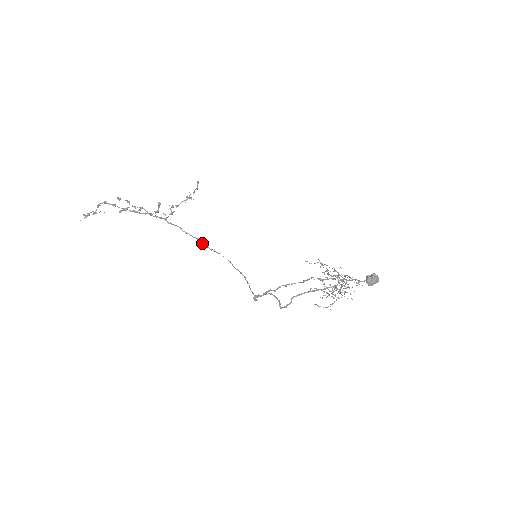
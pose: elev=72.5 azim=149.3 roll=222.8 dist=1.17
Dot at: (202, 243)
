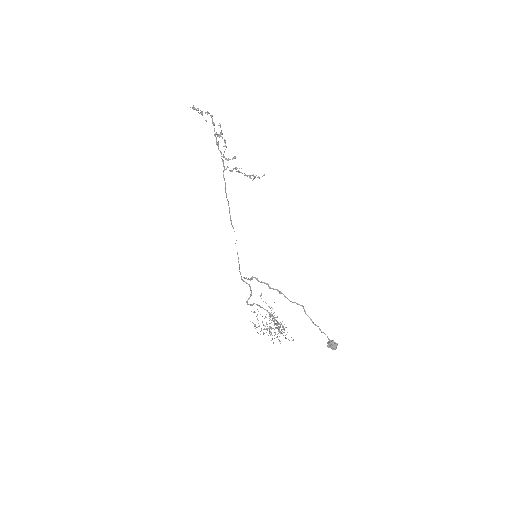
Dot at: (229, 209)
